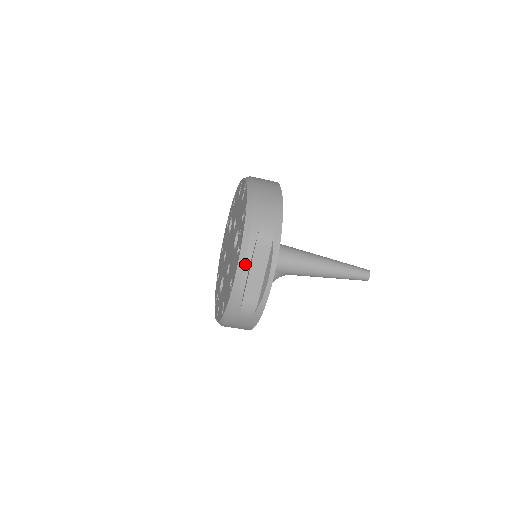
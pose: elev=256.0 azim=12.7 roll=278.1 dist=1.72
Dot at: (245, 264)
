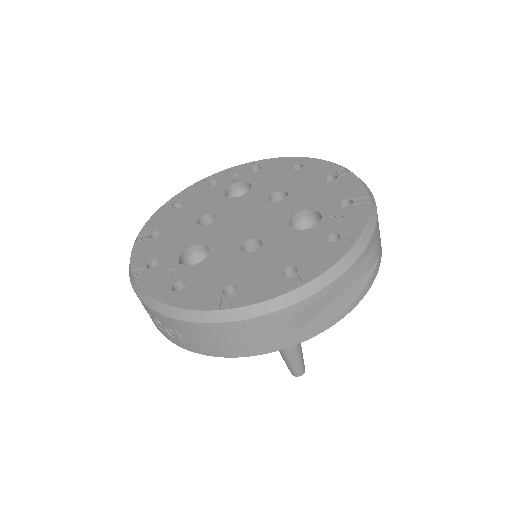
Dot at: (352, 265)
